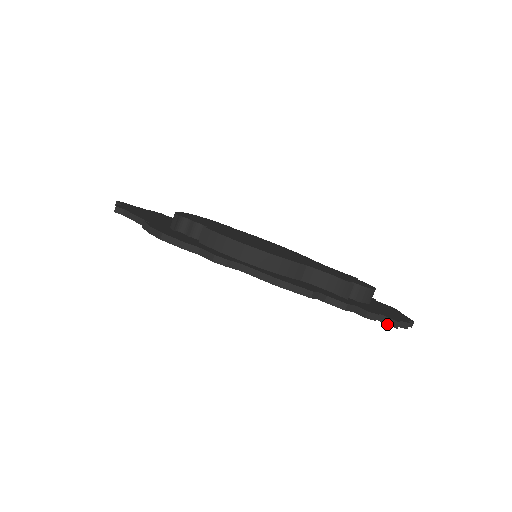
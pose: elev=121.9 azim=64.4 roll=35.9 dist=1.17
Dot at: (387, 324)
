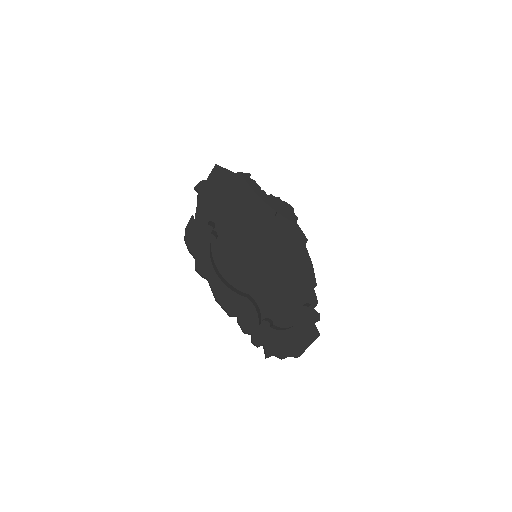
Dot at: (264, 352)
